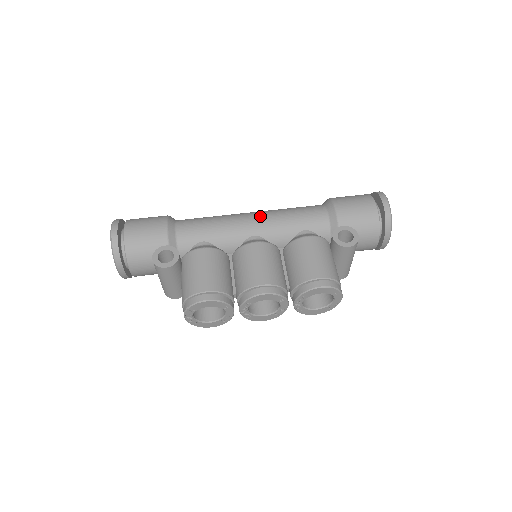
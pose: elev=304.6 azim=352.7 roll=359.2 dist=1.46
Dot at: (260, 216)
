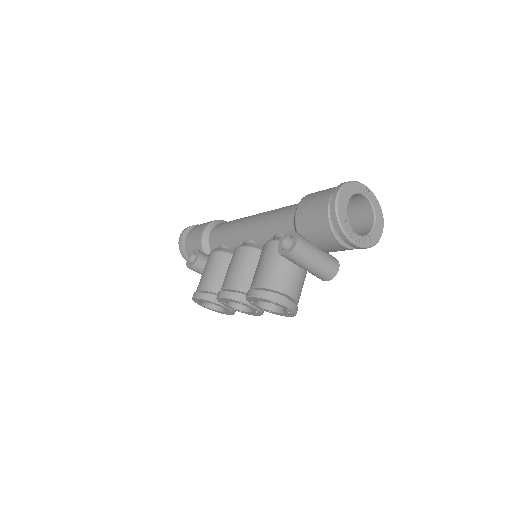
Dot at: (254, 219)
